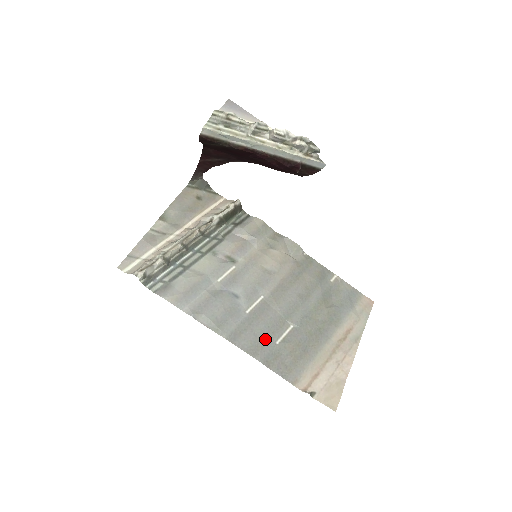
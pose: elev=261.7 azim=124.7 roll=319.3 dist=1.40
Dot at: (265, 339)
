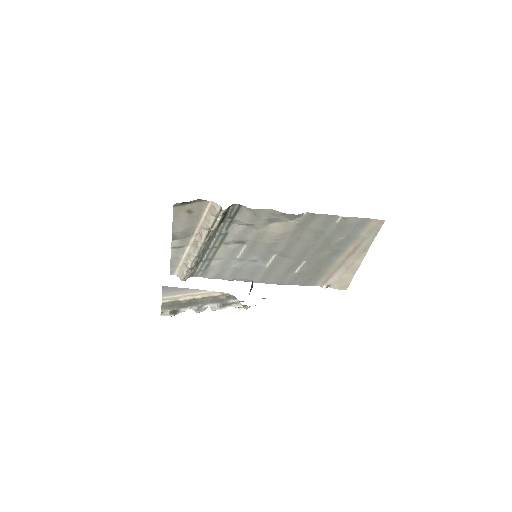
Dot at: (286, 274)
